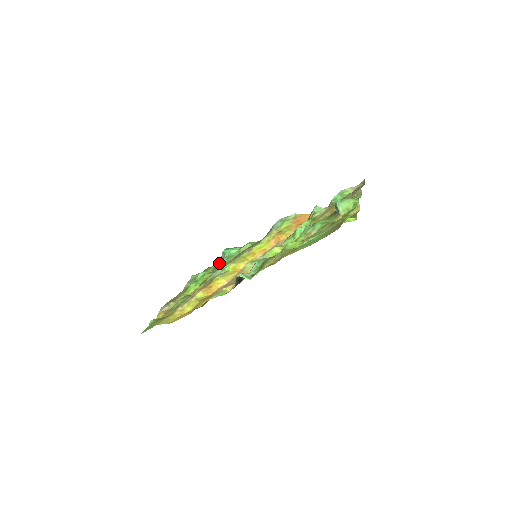
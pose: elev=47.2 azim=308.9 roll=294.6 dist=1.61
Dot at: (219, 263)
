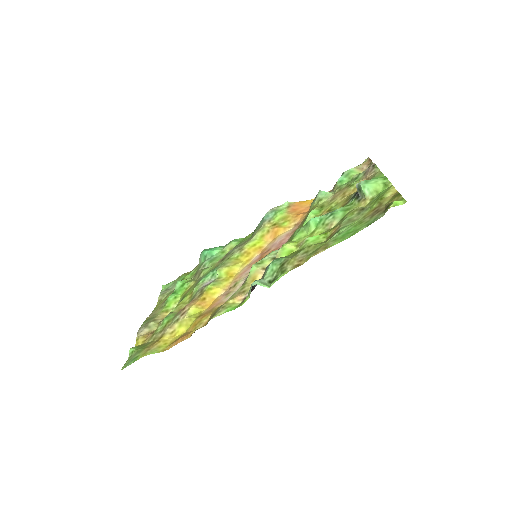
Dot at: (200, 268)
